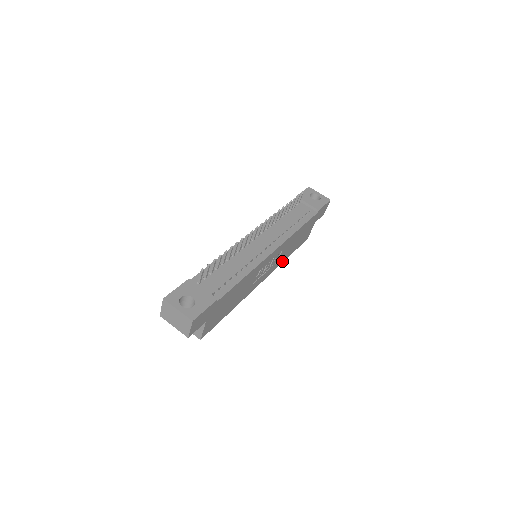
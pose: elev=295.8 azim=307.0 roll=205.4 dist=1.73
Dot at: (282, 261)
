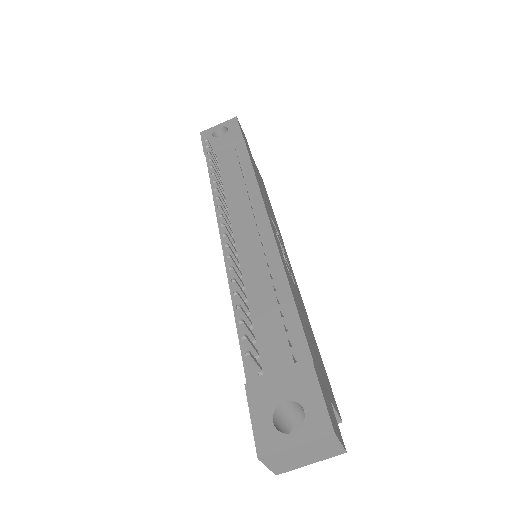
Dot at: occluded
